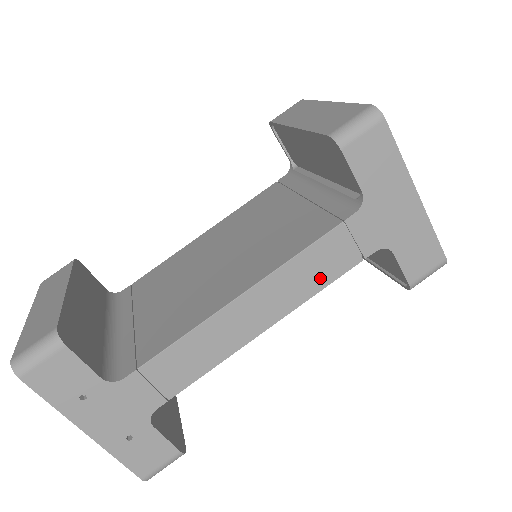
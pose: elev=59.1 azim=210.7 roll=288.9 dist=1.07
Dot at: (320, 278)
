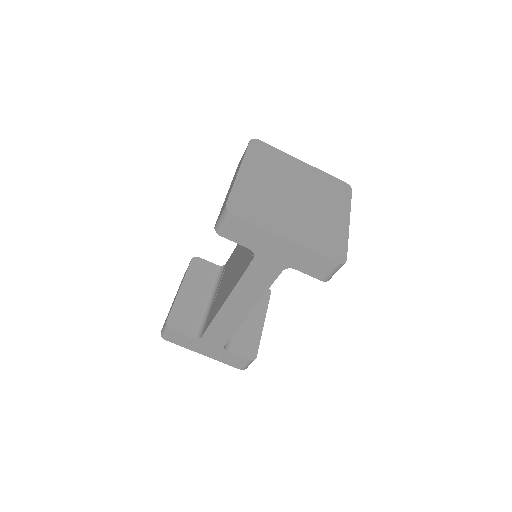
Dot at: (259, 289)
